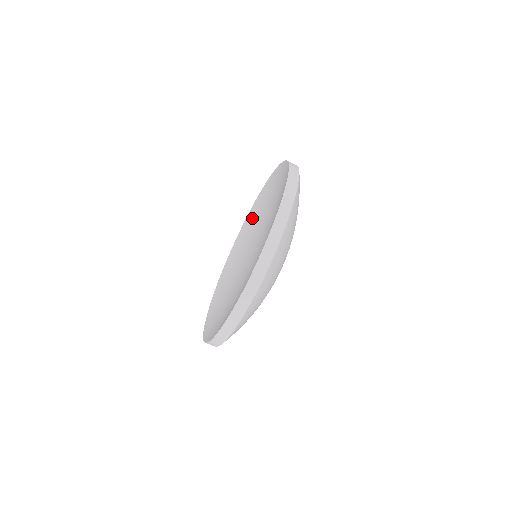
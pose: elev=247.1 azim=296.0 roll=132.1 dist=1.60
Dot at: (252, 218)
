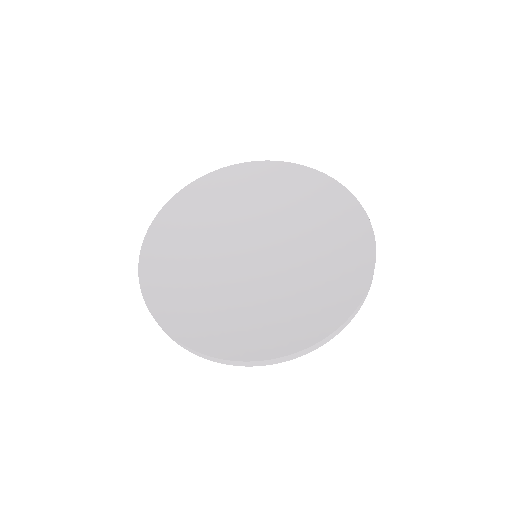
Dot at: (243, 182)
